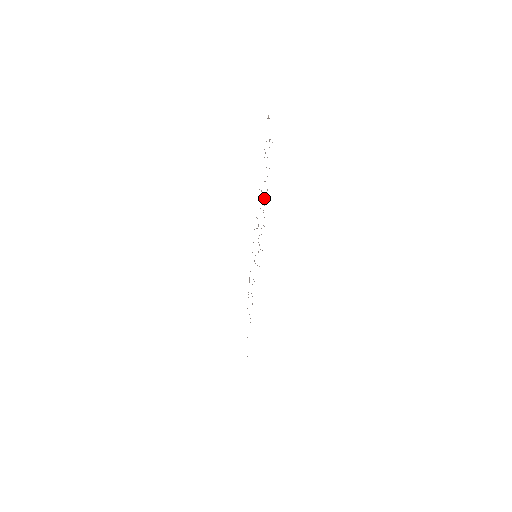
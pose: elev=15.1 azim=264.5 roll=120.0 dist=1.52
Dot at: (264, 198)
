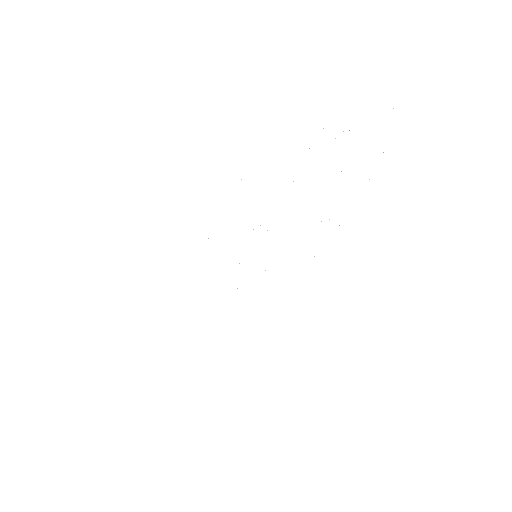
Dot at: occluded
